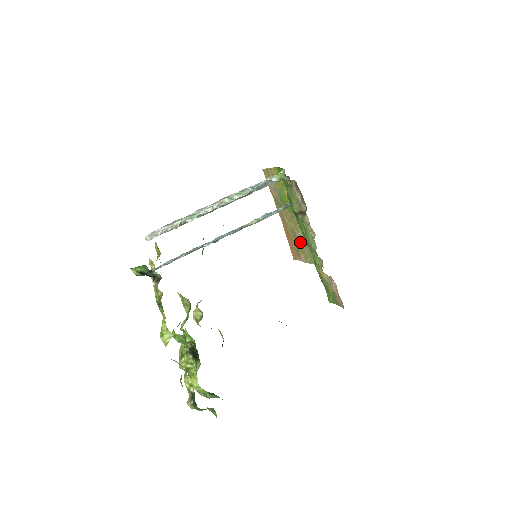
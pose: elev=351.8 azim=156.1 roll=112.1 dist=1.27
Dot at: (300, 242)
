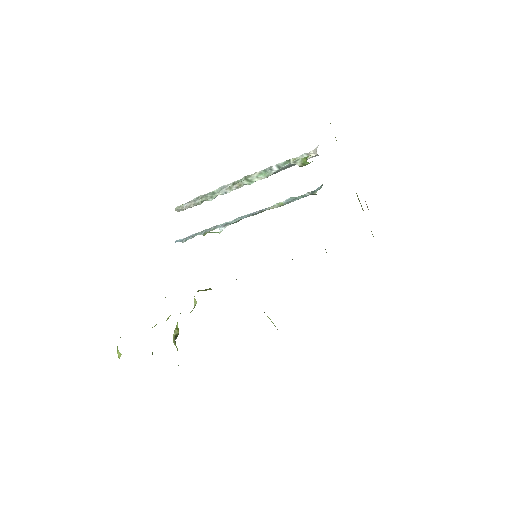
Dot at: occluded
